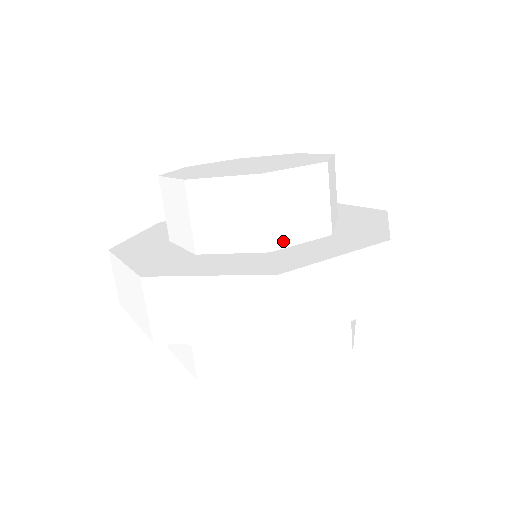
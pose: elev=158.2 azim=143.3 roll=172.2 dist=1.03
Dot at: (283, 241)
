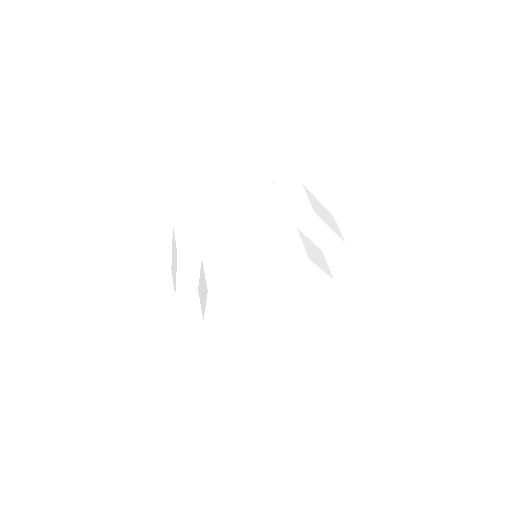
Dot at: occluded
